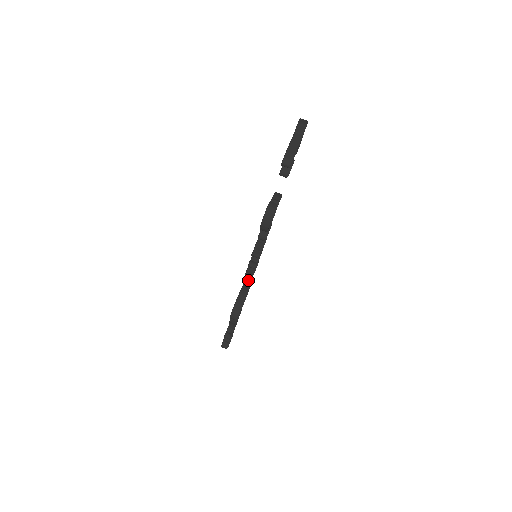
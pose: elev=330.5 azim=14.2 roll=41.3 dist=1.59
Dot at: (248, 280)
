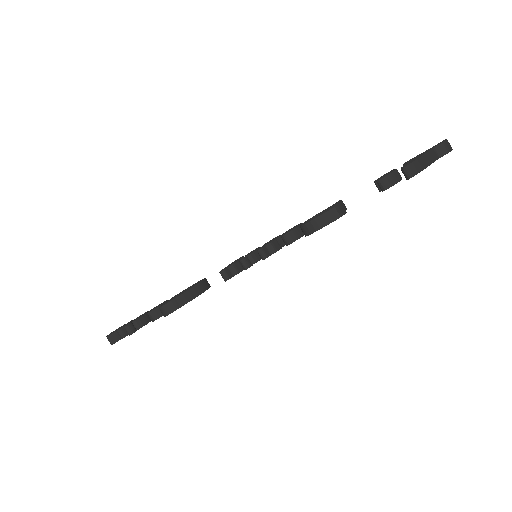
Dot at: (225, 277)
